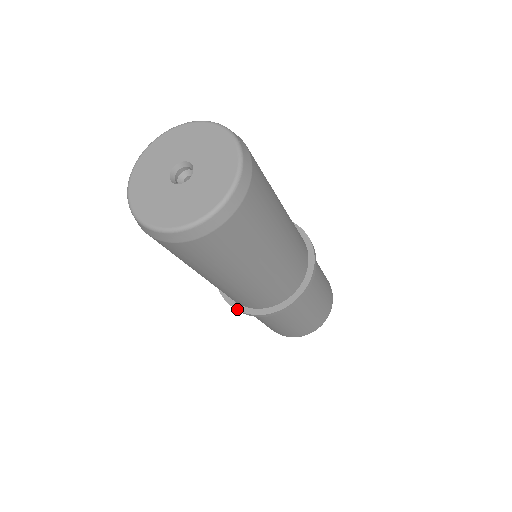
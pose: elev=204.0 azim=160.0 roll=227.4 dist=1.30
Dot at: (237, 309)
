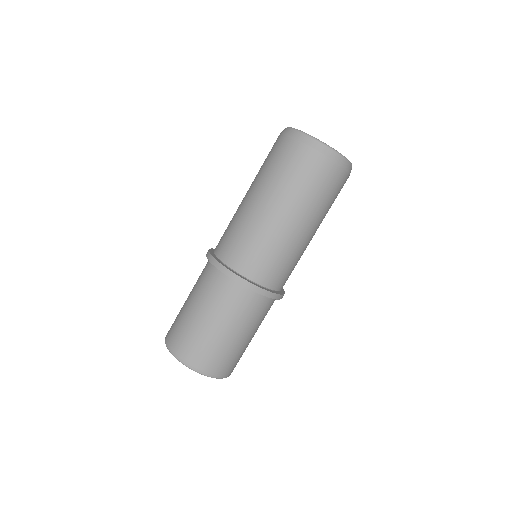
Dot at: (210, 252)
